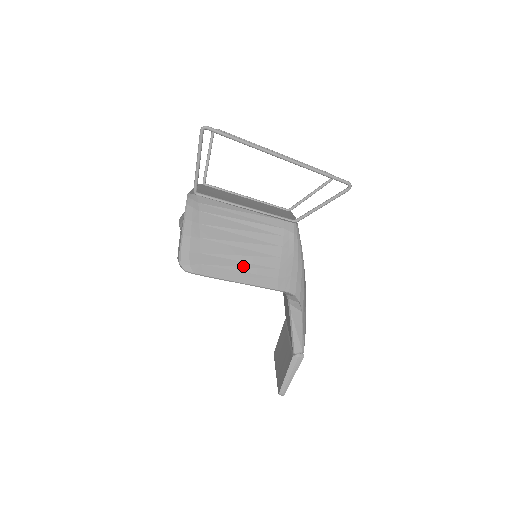
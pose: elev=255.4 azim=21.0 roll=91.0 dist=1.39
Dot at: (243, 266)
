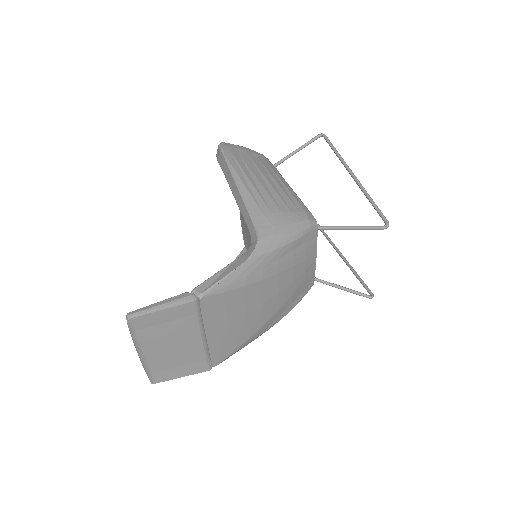
Dot at: (252, 183)
